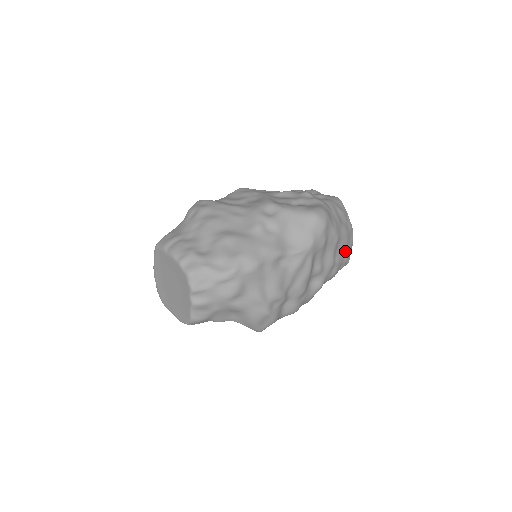
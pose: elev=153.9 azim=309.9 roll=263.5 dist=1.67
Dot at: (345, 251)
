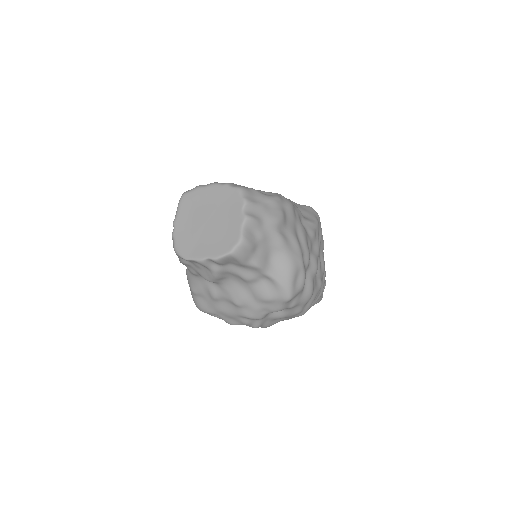
Dot at: occluded
